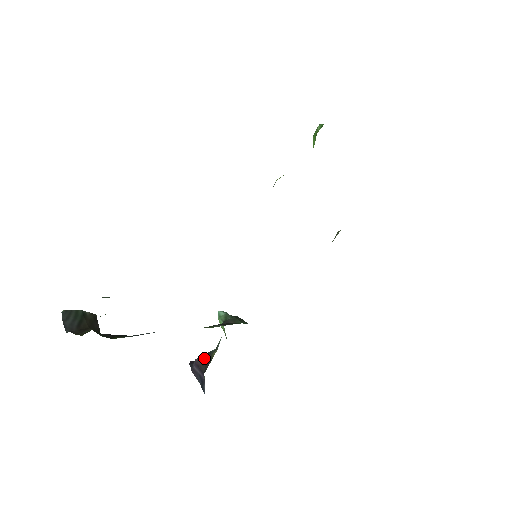
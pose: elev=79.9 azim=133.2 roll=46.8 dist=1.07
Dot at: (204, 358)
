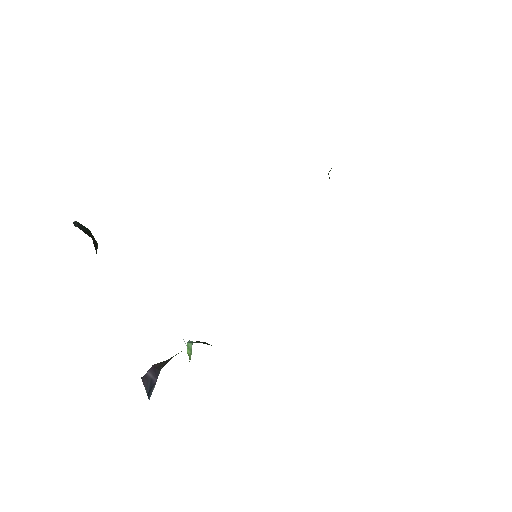
Dot at: (164, 361)
